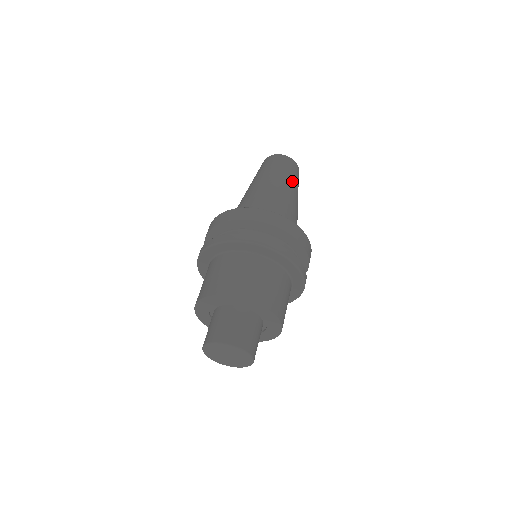
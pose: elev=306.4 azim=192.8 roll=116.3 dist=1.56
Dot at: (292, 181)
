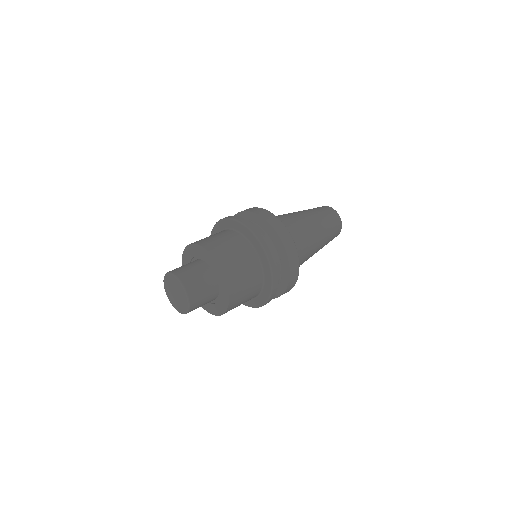
Dot at: (310, 211)
